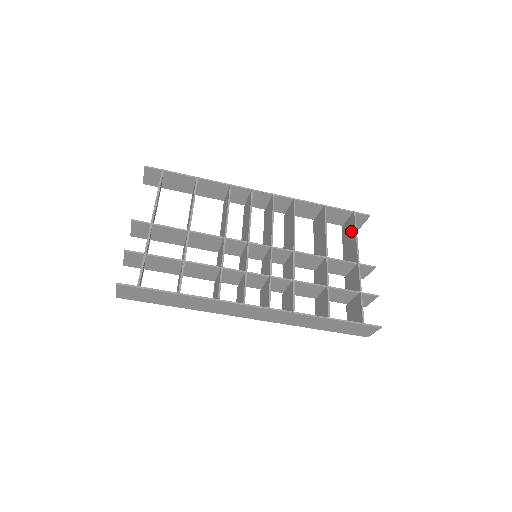
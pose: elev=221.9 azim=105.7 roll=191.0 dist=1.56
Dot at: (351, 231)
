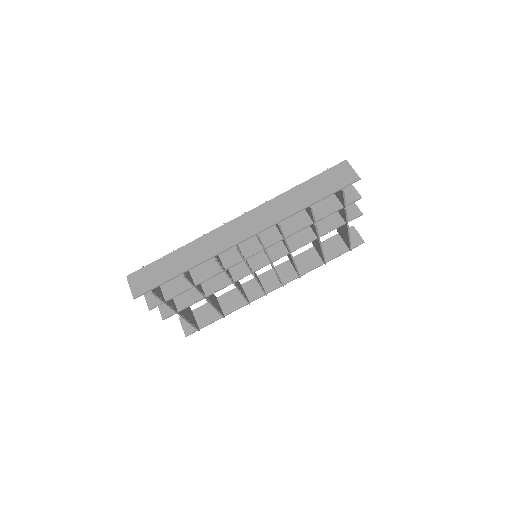
Dot at: (339, 229)
